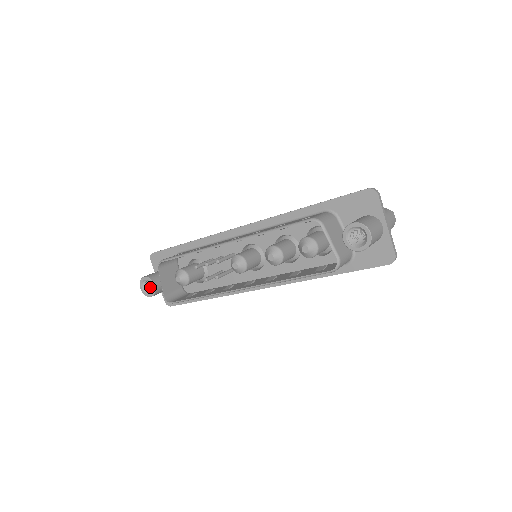
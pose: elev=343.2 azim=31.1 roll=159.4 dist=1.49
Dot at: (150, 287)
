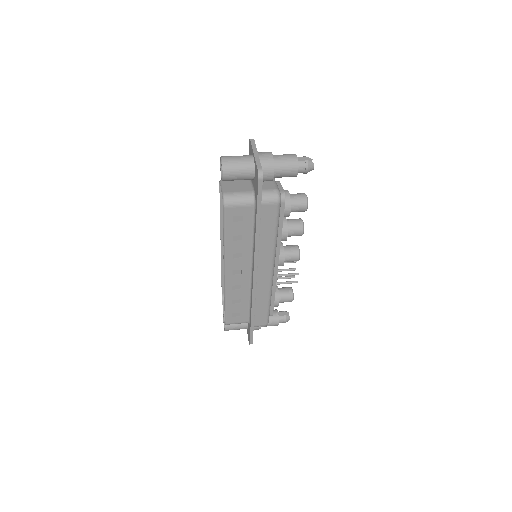
Dot at: occluded
